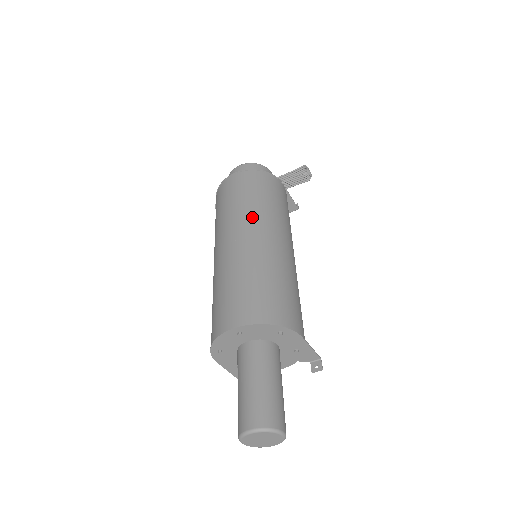
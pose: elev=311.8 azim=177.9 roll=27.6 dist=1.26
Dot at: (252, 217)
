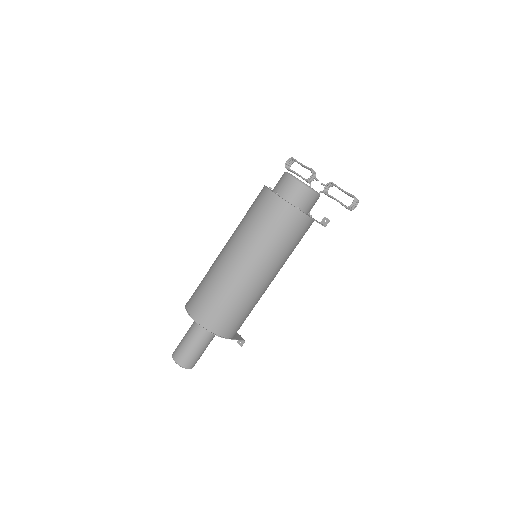
Dot at: (251, 249)
